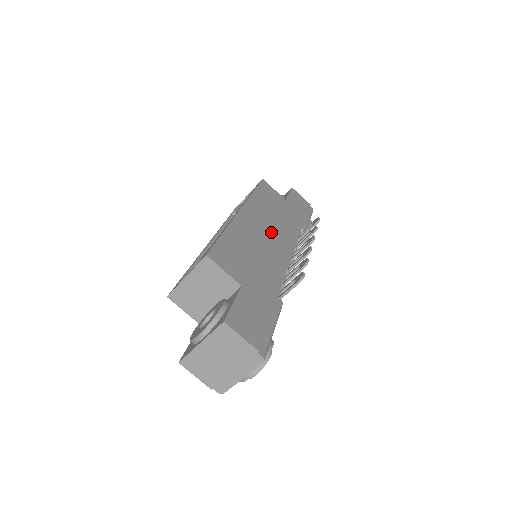
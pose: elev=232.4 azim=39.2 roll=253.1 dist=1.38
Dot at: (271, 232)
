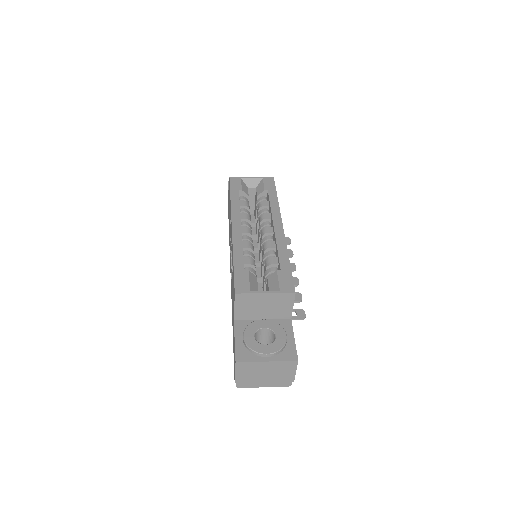
Dot at: occluded
